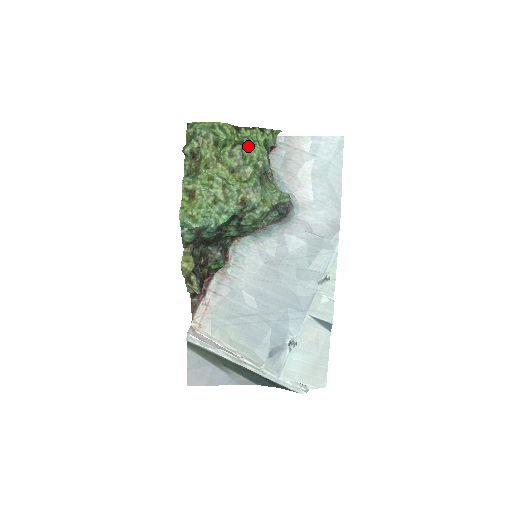
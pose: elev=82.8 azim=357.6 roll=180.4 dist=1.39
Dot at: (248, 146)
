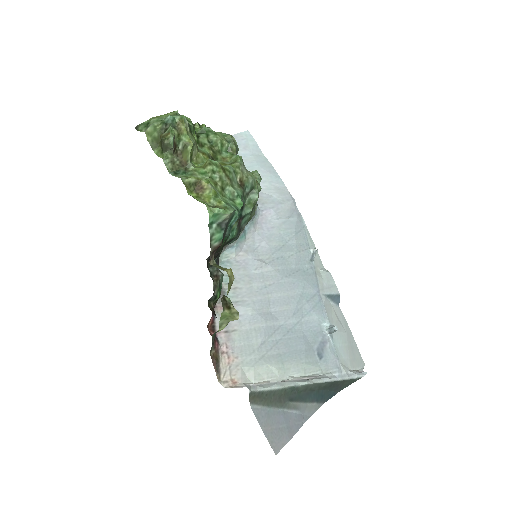
Dot at: (211, 132)
